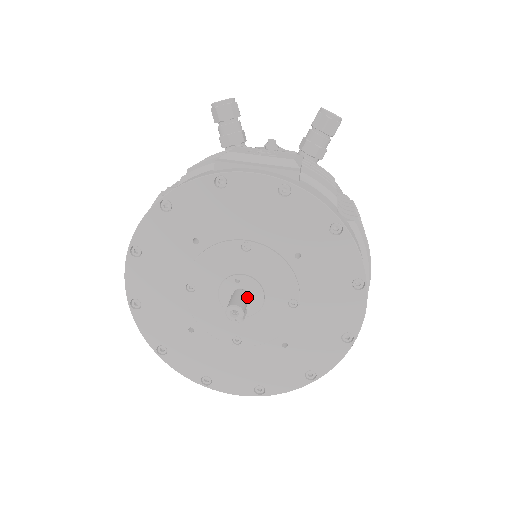
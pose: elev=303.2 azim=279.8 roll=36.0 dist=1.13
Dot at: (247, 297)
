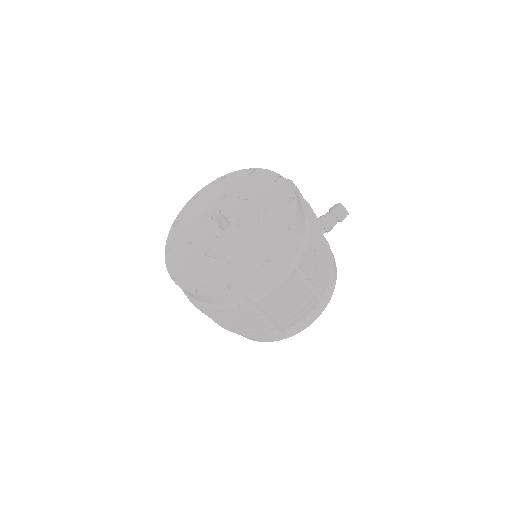
Dot at: (228, 221)
